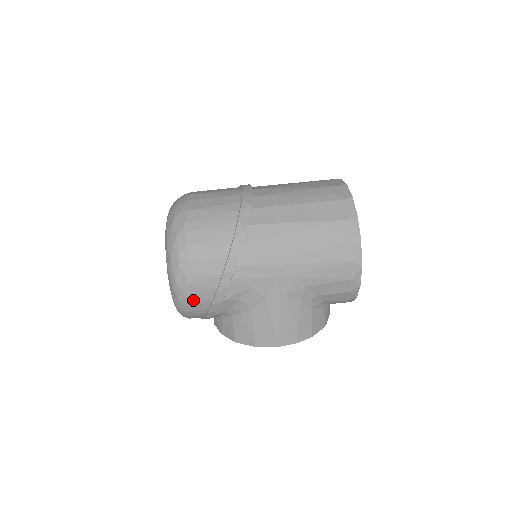
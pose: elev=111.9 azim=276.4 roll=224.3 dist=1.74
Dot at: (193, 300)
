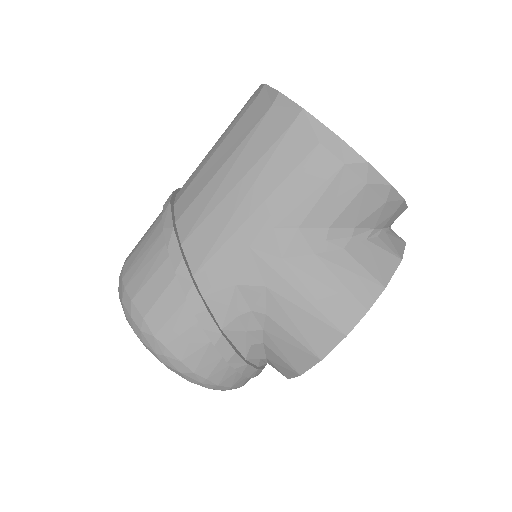
Dot at: (191, 359)
